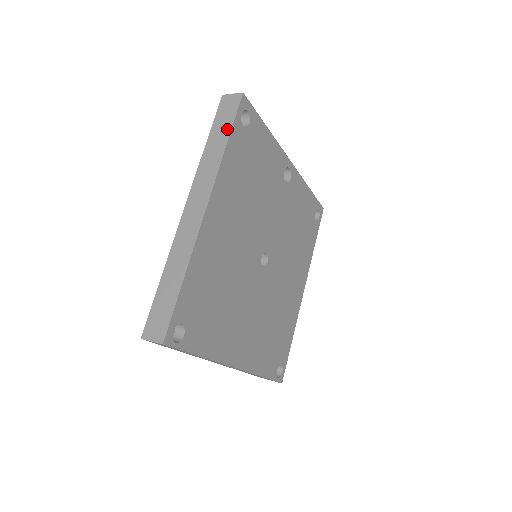
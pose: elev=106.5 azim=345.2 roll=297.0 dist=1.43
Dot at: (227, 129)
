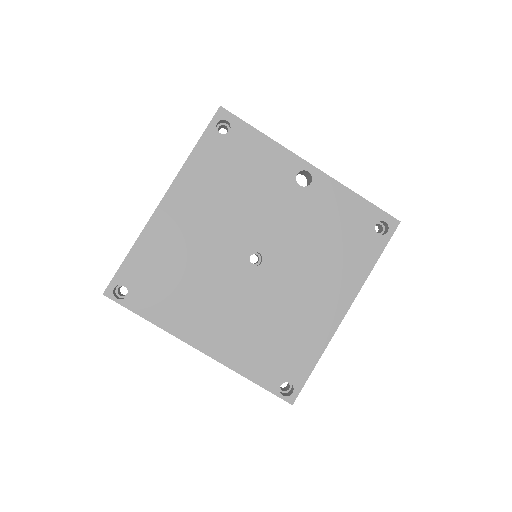
Dot at: (201, 138)
